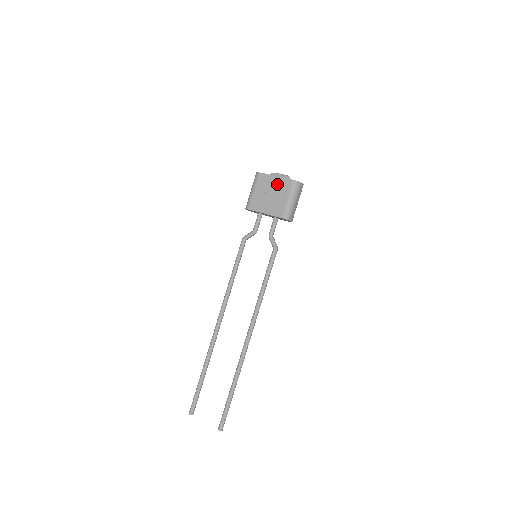
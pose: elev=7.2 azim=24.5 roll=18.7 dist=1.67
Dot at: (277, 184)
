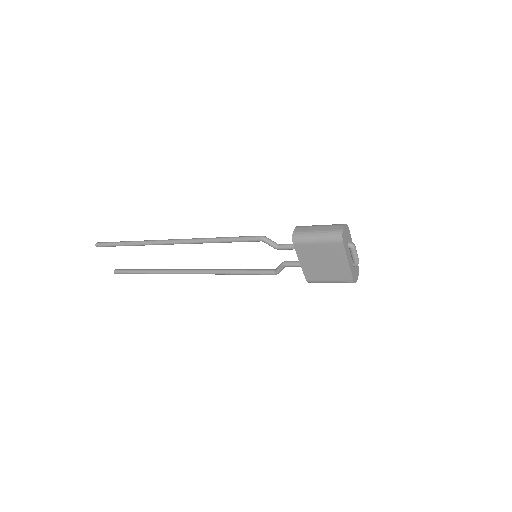
Dot at: (339, 266)
